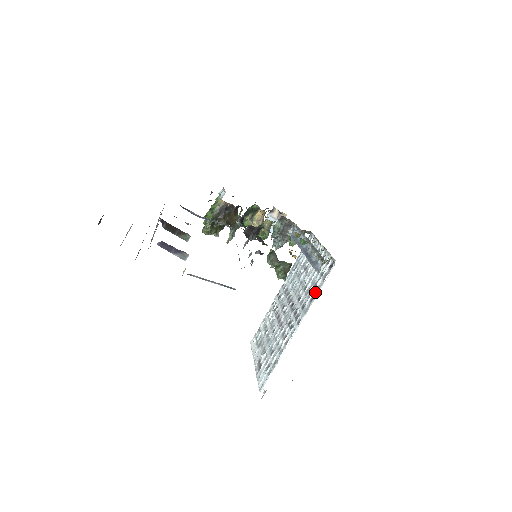
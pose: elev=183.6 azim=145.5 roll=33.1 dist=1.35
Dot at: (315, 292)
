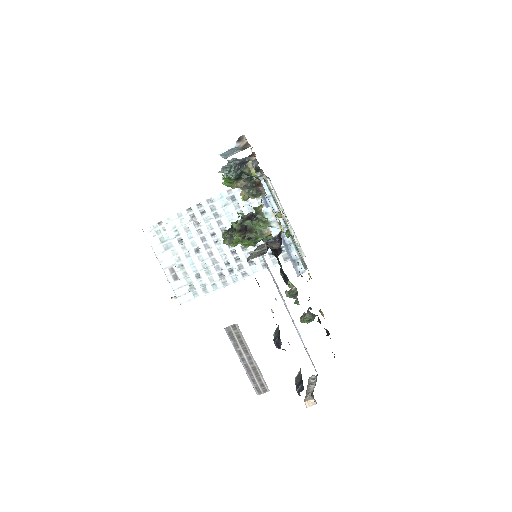
Dot at: (271, 262)
